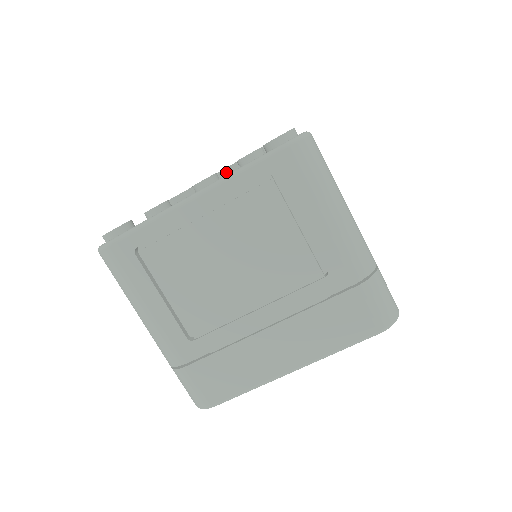
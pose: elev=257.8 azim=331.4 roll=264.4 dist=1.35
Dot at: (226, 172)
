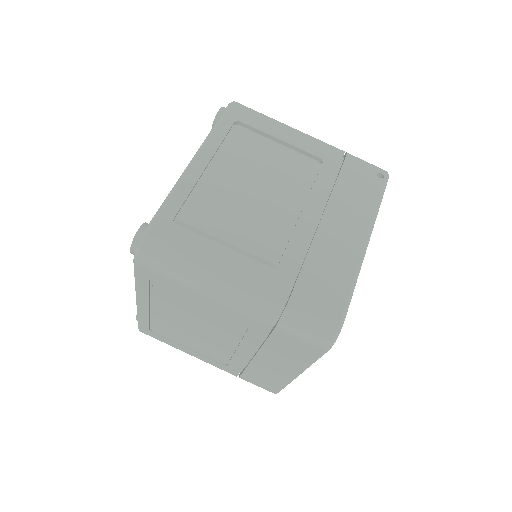
Dot at: occluded
